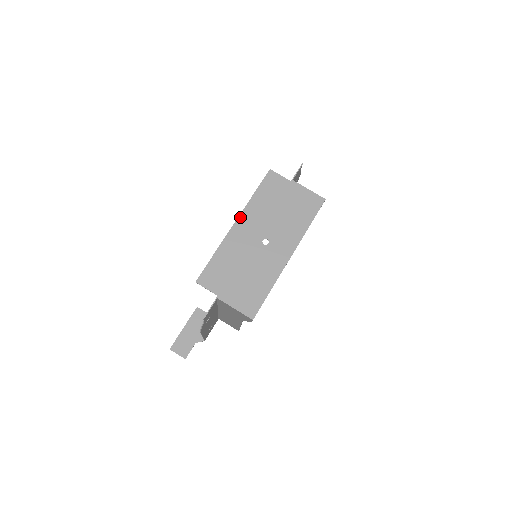
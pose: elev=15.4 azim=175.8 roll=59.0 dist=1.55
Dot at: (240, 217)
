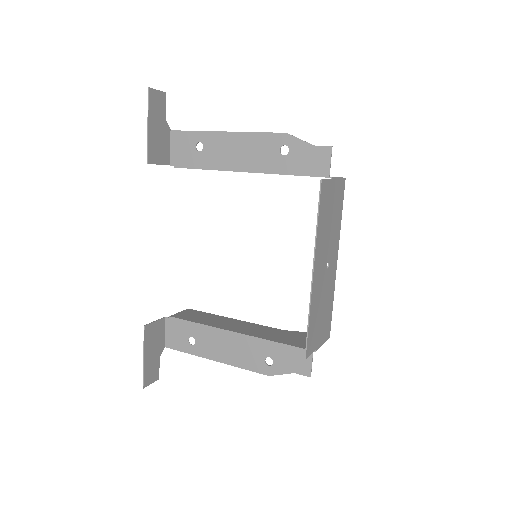
Dot at: (315, 262)
